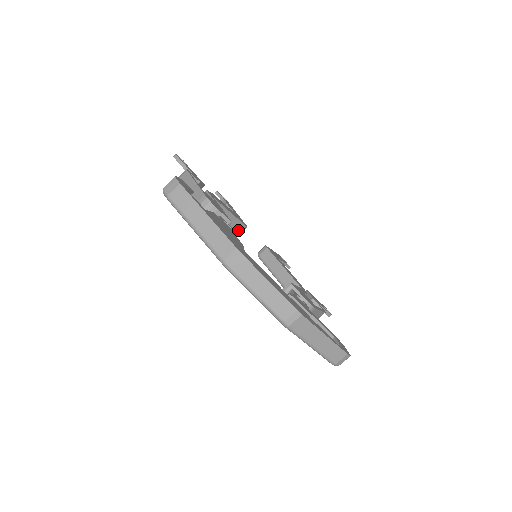
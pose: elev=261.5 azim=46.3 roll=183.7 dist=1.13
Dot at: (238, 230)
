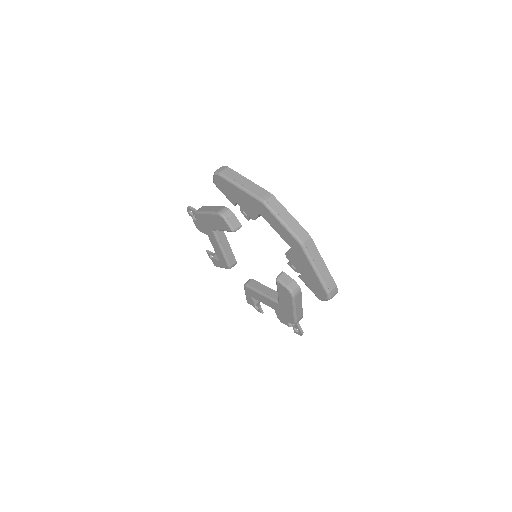
Dot at: (231, 263)
